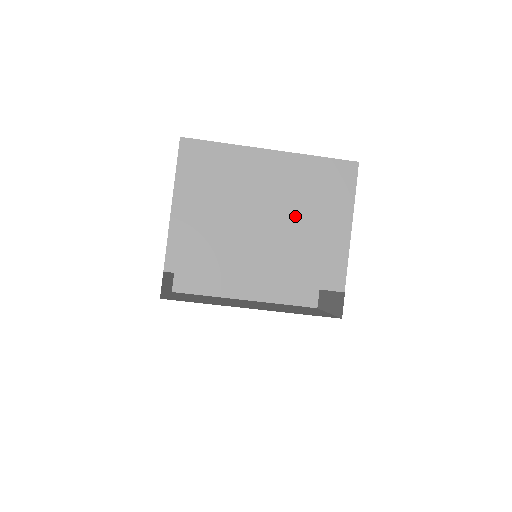
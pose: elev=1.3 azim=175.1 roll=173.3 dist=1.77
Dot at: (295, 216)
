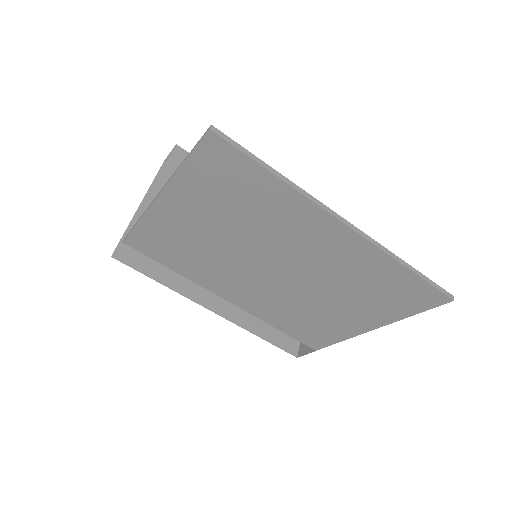
Dot at: (317, 290)
